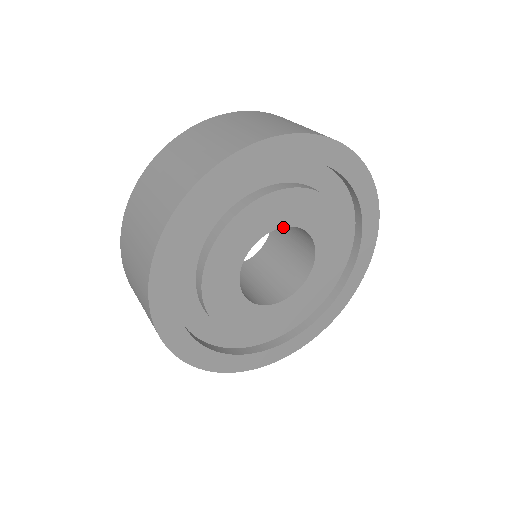
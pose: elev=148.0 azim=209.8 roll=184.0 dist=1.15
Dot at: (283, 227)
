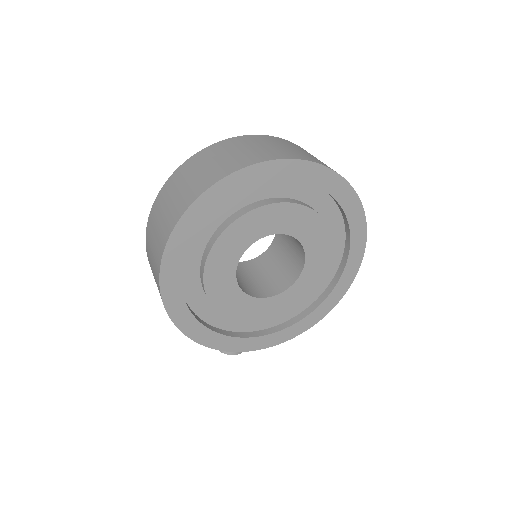
Dot at: (284, 237)
